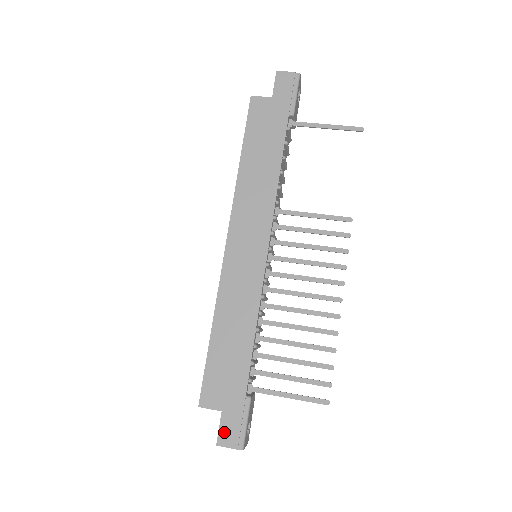
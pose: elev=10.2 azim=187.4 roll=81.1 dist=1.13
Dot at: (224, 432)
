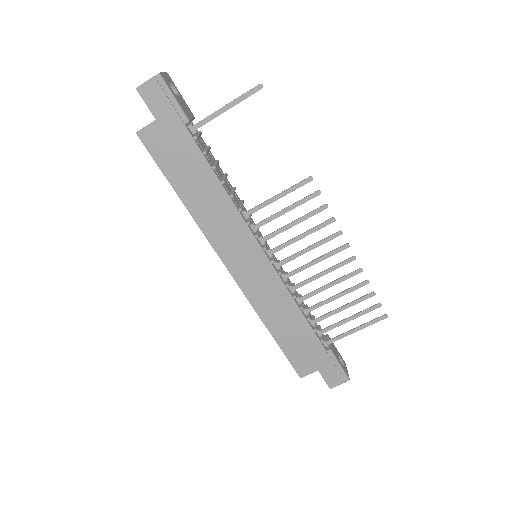
Dot at: (329, 380)
